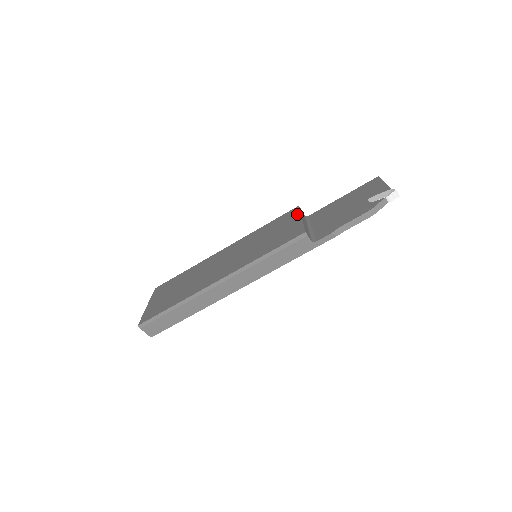
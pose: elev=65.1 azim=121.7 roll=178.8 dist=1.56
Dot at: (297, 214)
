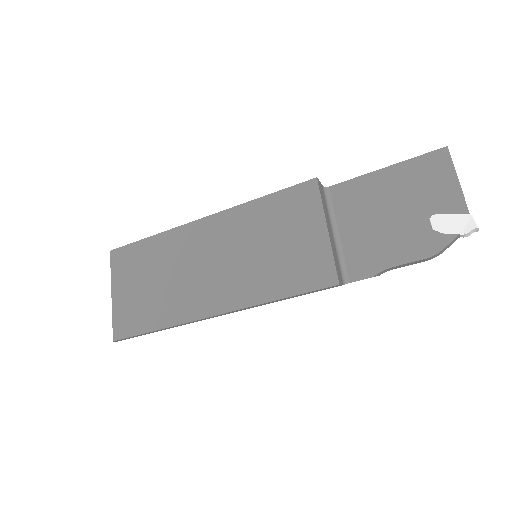
Dot at: (318, 209)
